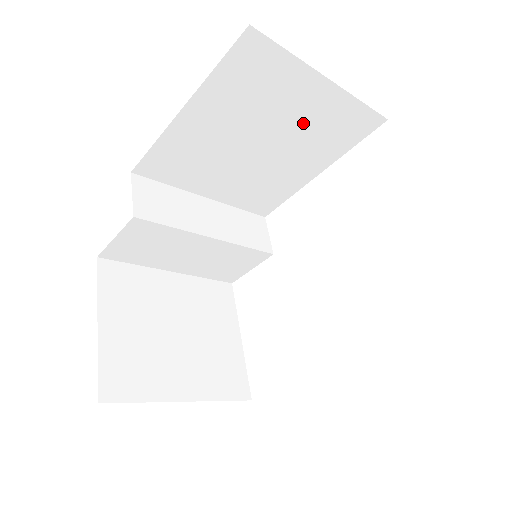
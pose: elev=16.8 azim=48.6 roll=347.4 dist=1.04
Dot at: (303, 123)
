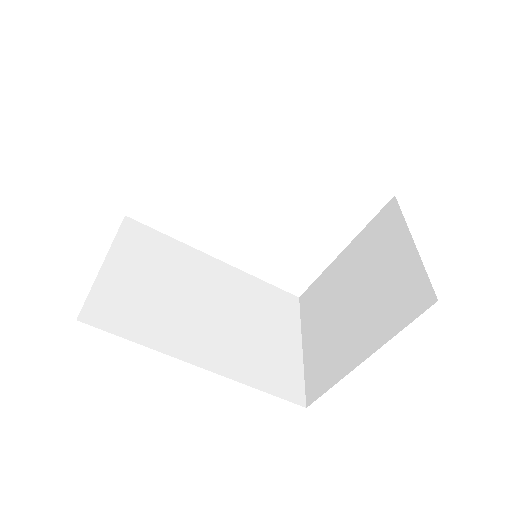
Dot at: occluded
